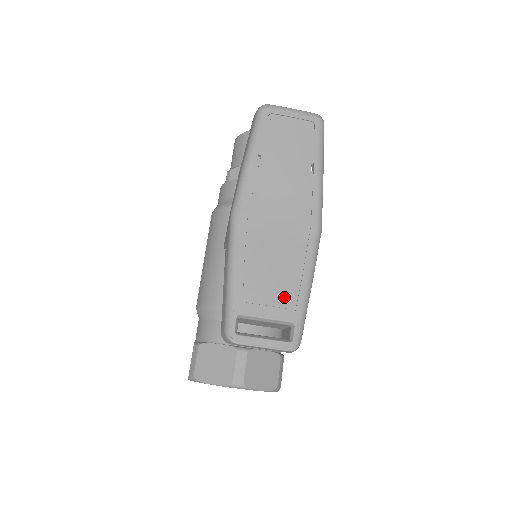
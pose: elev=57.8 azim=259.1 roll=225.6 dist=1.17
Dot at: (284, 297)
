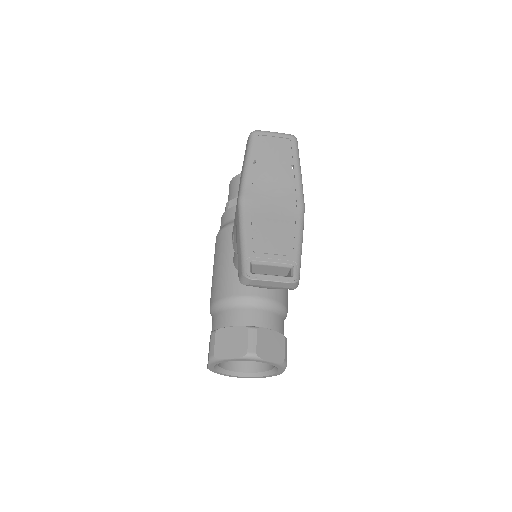
Dot at: (283, 248)
